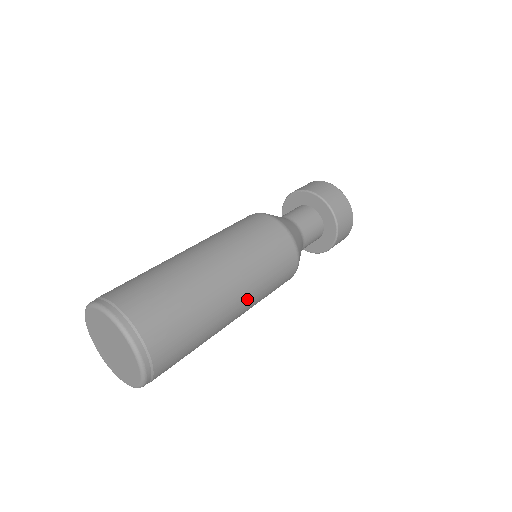
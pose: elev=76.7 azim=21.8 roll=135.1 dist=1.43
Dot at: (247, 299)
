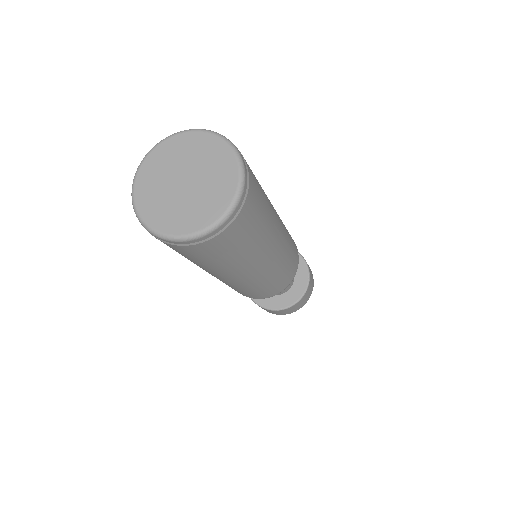
Dot at: occluded
